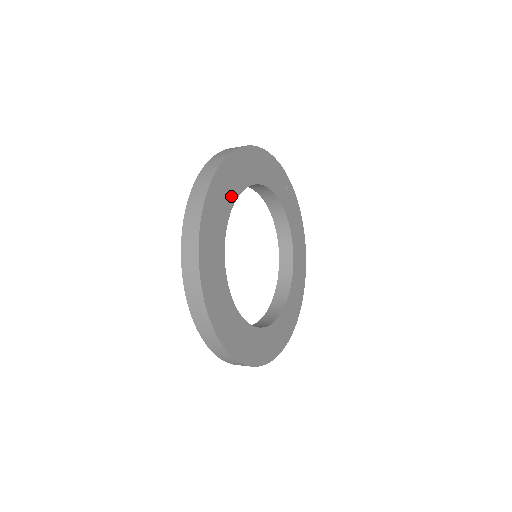
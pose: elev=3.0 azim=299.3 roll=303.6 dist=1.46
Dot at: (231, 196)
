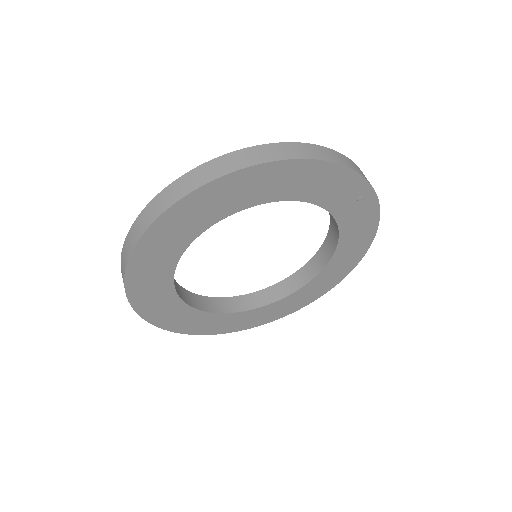
Dot at: (215, 215)
